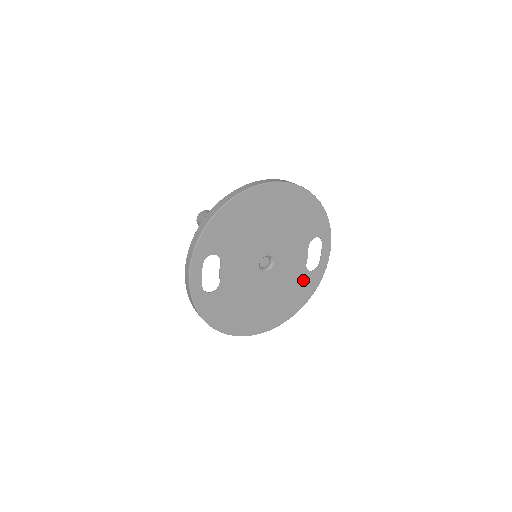
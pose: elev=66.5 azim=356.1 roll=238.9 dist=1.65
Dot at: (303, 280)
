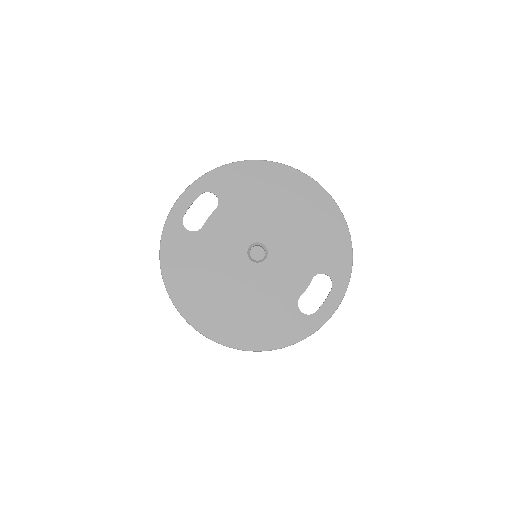
Dot at: (286, 314)
